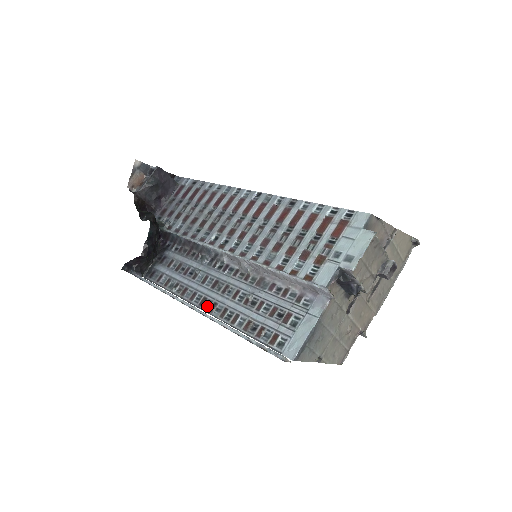
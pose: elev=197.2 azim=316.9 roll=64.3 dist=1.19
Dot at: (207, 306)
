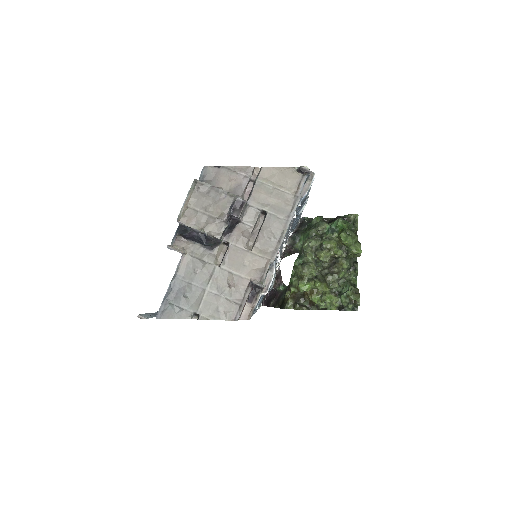
Dot at: occluded
